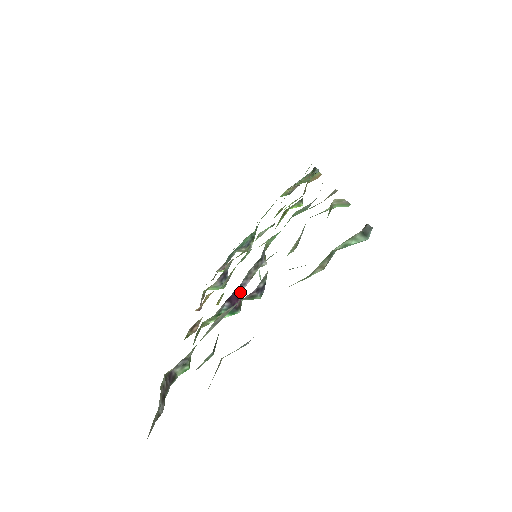
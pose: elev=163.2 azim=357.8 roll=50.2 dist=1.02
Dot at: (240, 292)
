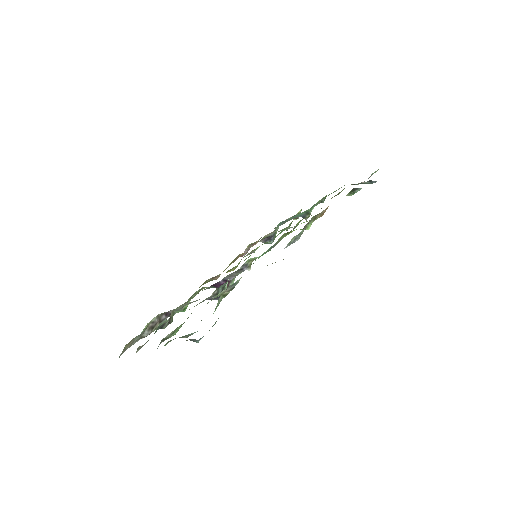
Dot at: (226, 281)
